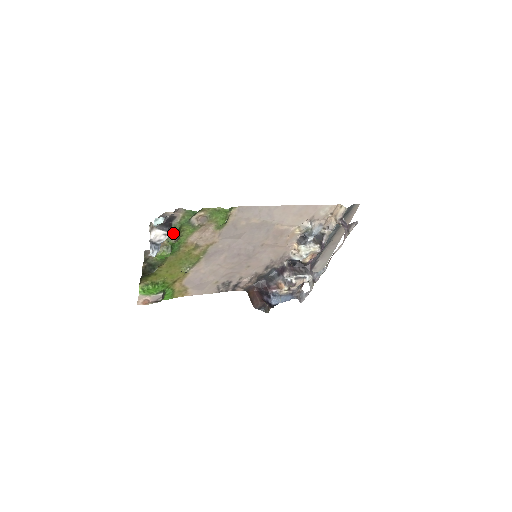
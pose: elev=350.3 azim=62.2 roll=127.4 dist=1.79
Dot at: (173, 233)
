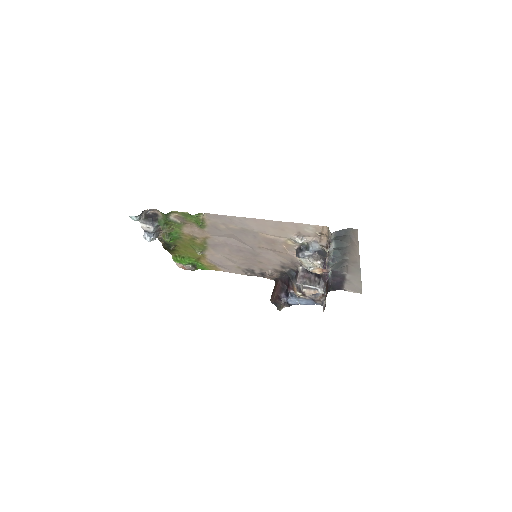
Dot at: (162, 226)
